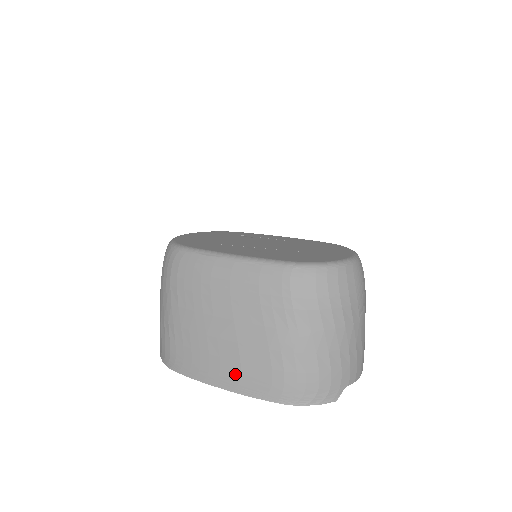
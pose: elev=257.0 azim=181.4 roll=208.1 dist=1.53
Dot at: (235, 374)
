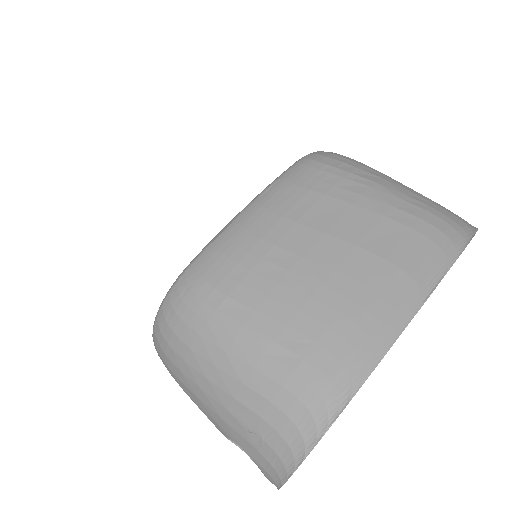
Dot at: (399, 278)
